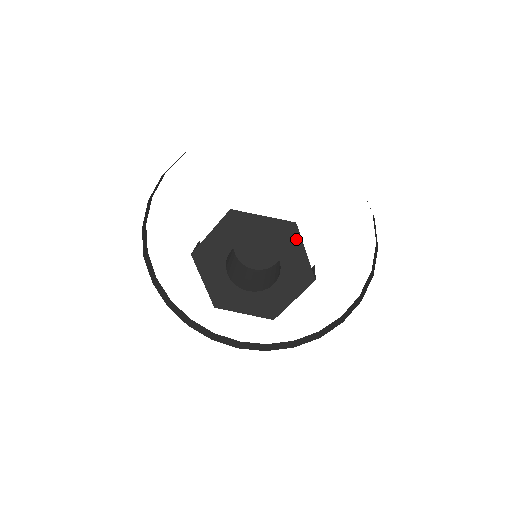
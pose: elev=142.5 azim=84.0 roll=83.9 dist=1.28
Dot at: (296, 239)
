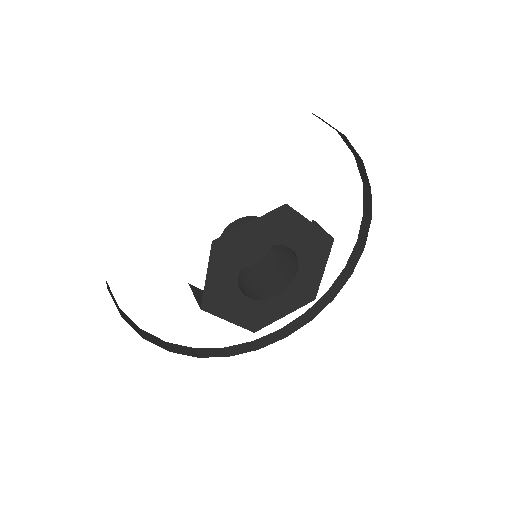
Dot at: (295, 218)
